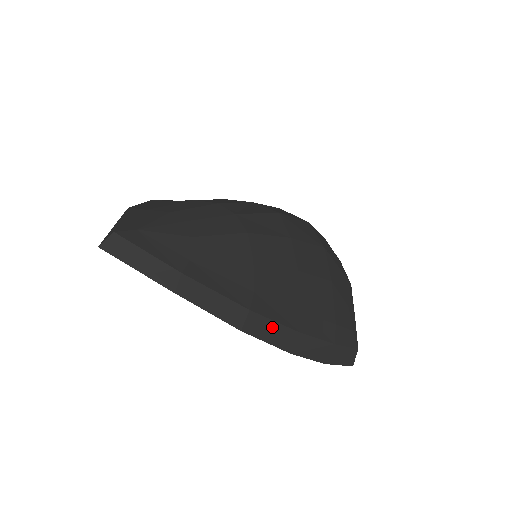
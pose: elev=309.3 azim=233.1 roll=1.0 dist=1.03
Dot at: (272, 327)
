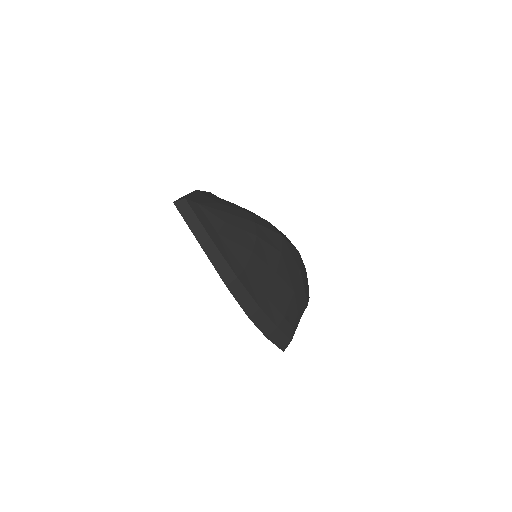
Dot at: (245, 295)
